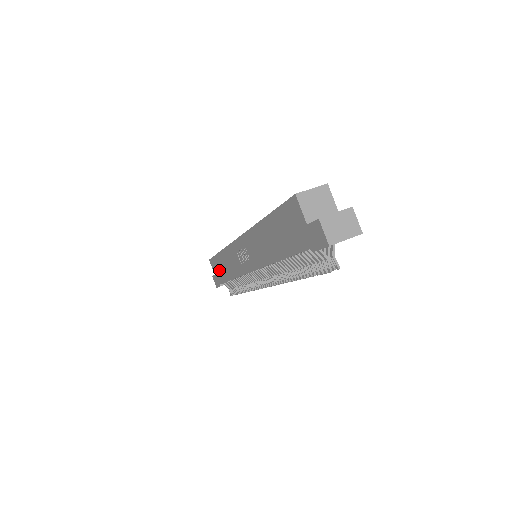
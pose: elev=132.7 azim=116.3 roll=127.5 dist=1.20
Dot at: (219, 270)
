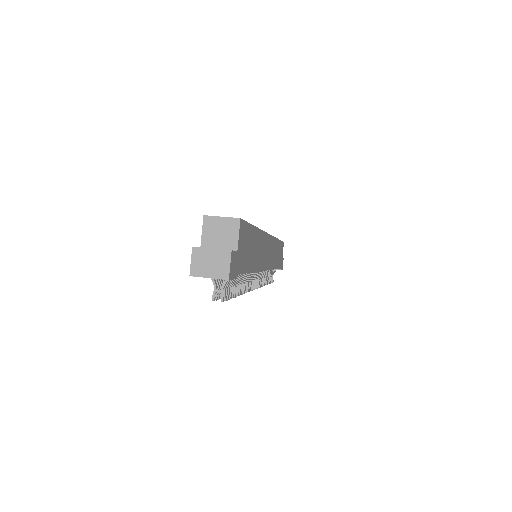
Dot at: occluded
